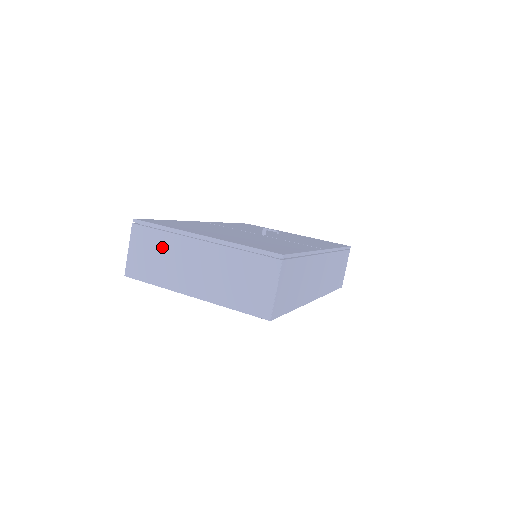
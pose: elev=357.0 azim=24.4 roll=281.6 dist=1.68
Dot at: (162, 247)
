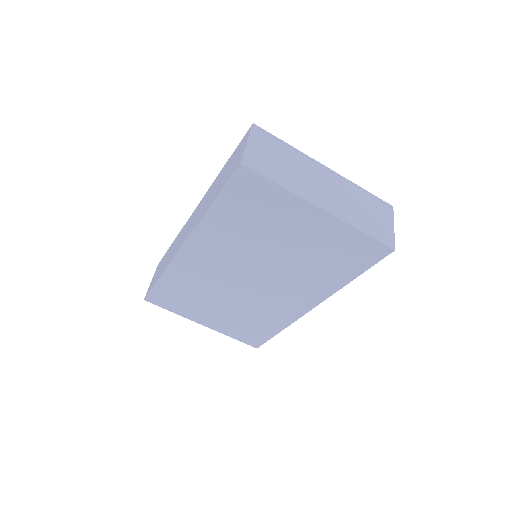
Dot at: (288, 158)
